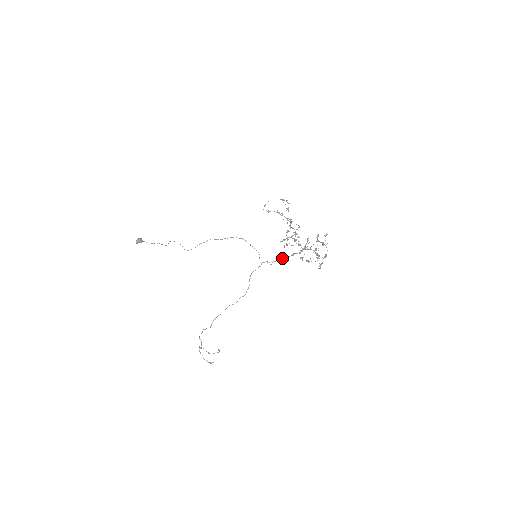
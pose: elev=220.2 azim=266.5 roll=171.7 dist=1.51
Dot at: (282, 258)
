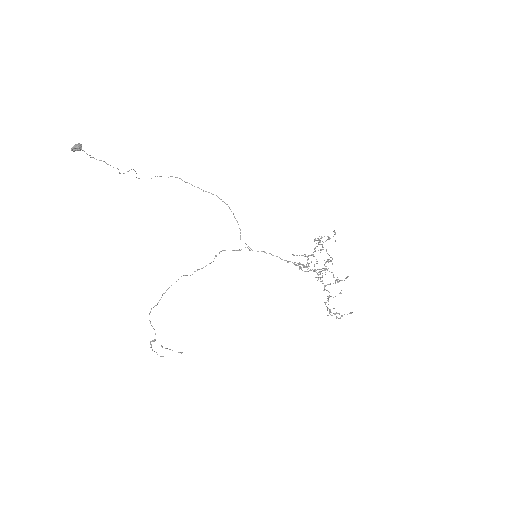
Dot at: (269, 253)
